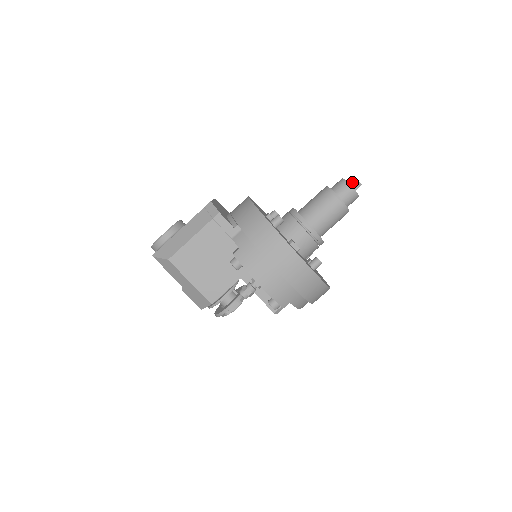
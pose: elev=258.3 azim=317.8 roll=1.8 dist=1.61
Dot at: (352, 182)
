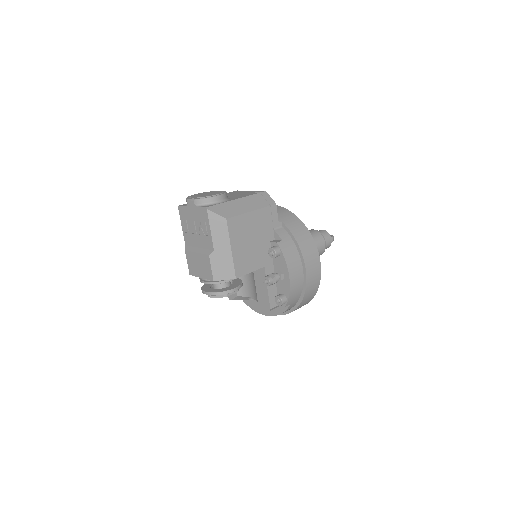
Dot at: occluded
